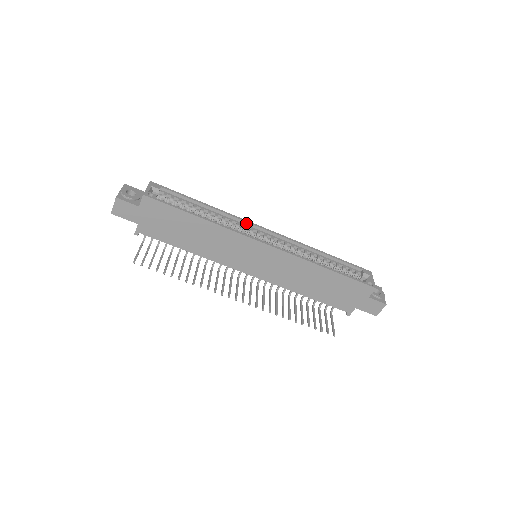
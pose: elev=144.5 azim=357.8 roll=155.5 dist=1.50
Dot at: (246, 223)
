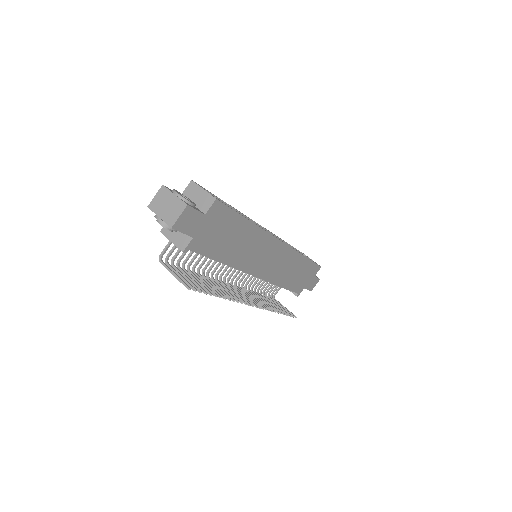
Dot at: (253, 222)
